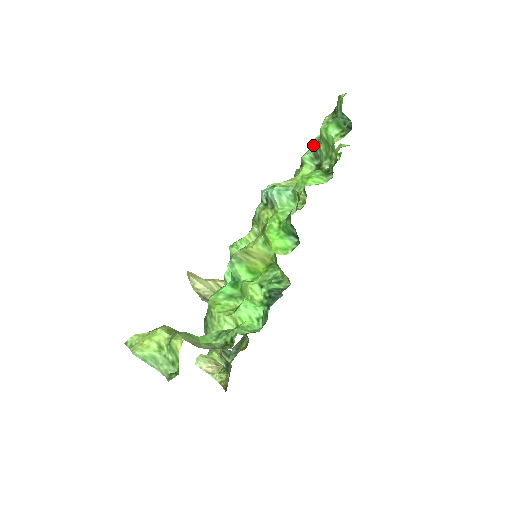
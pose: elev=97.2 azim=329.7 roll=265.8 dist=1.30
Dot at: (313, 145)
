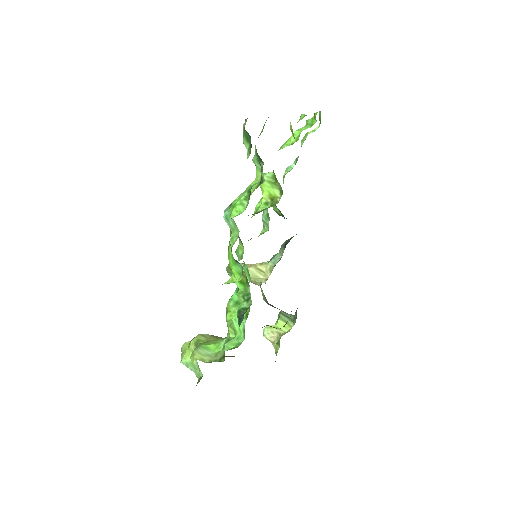
Dot at: (255, 146)
